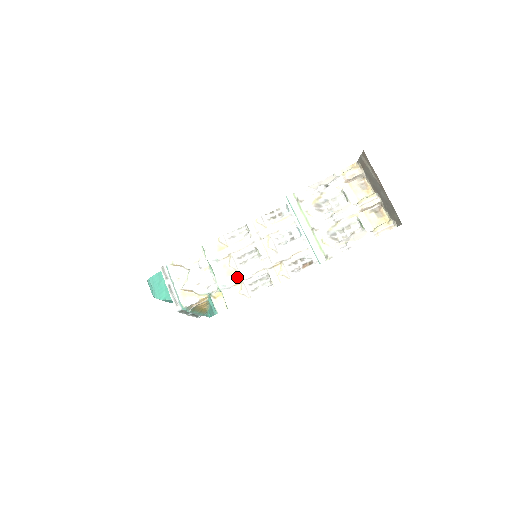
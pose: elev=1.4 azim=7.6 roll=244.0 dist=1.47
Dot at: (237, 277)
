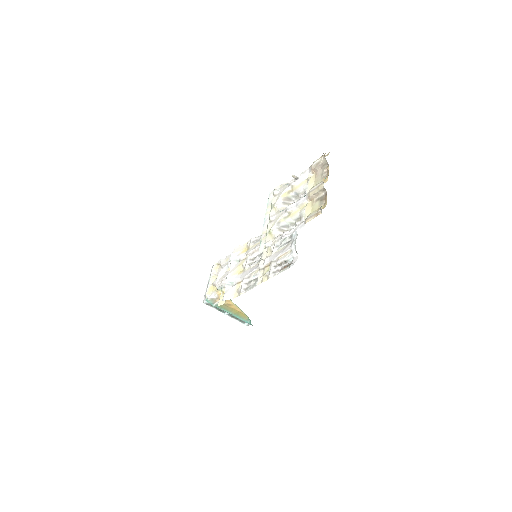
Dot at: (241, 276)
